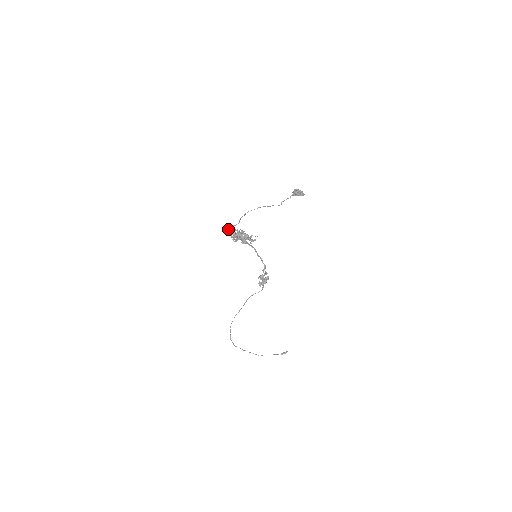
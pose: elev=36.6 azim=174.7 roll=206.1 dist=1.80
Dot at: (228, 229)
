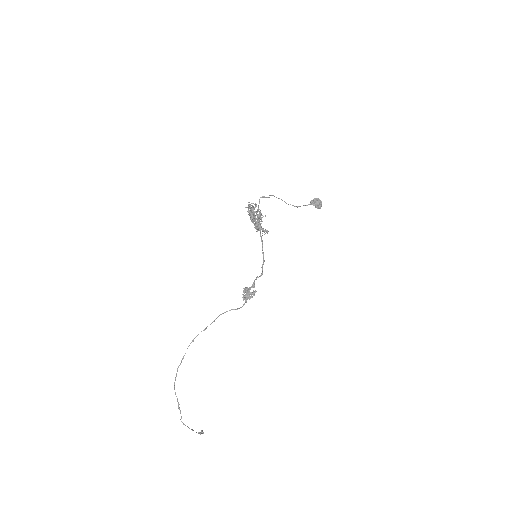
Dot at: occluded
